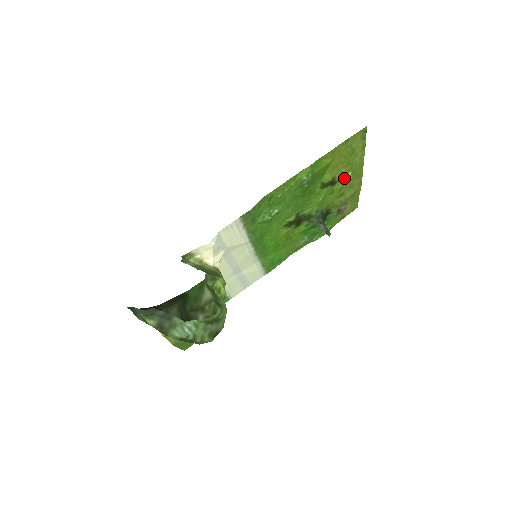
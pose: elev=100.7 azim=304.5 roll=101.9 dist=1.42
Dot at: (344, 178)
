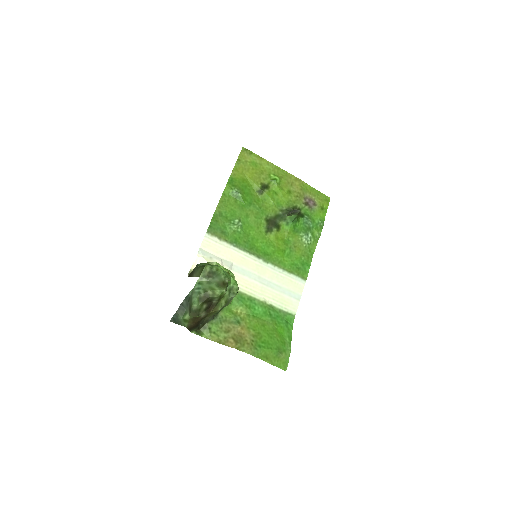
Dot at: (271, 180)
